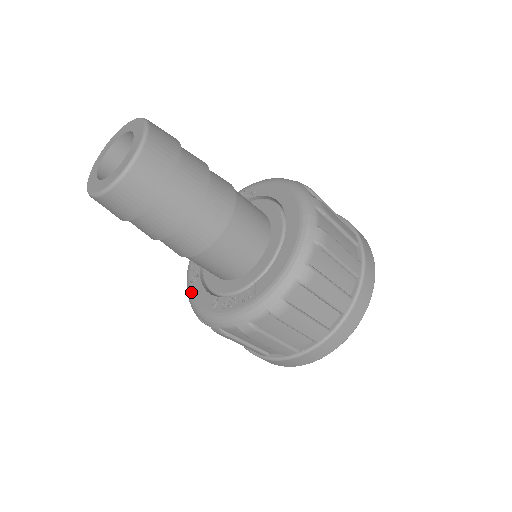
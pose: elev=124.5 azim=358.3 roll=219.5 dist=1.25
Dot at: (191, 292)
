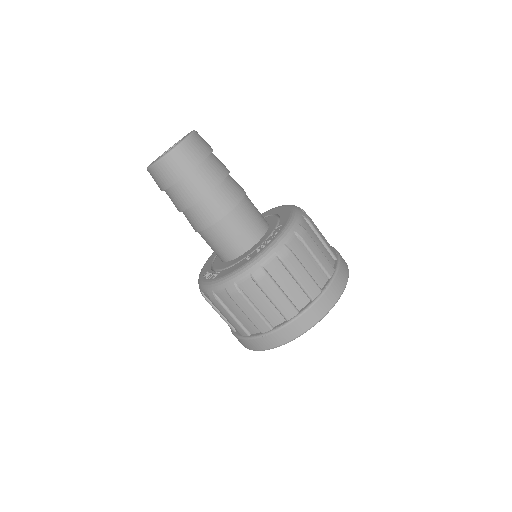
Dot at: (219, 278)
